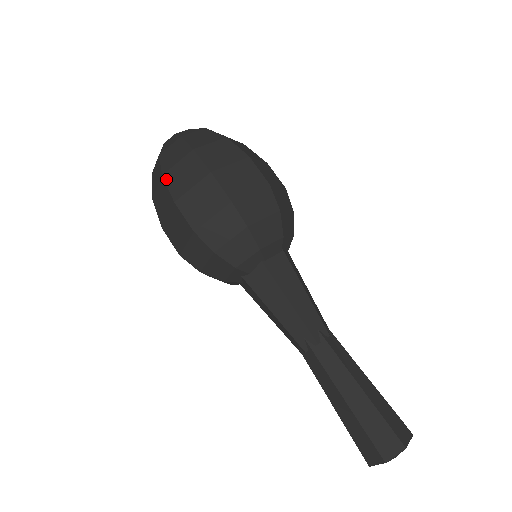
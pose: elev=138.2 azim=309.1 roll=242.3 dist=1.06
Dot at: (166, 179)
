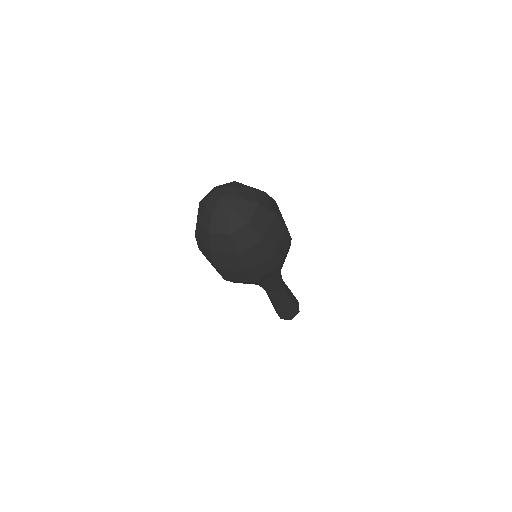
Dot at: (241, 258)
